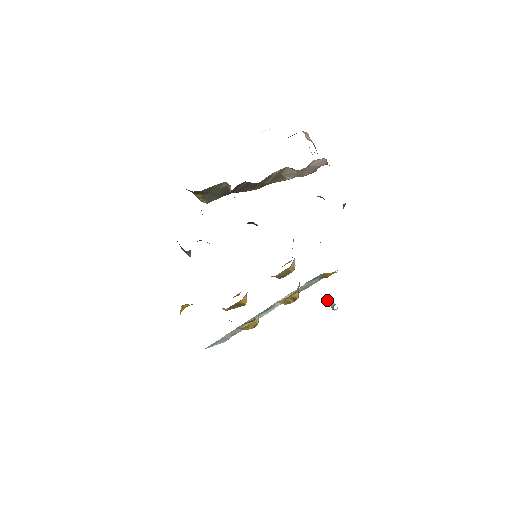
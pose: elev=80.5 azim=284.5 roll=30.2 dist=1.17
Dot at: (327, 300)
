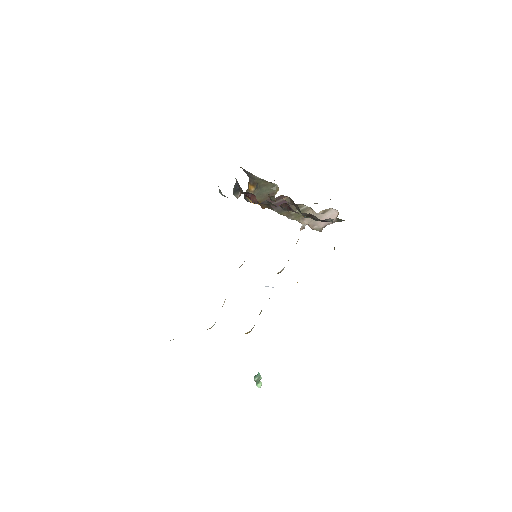
Dot at: (255, 376)
